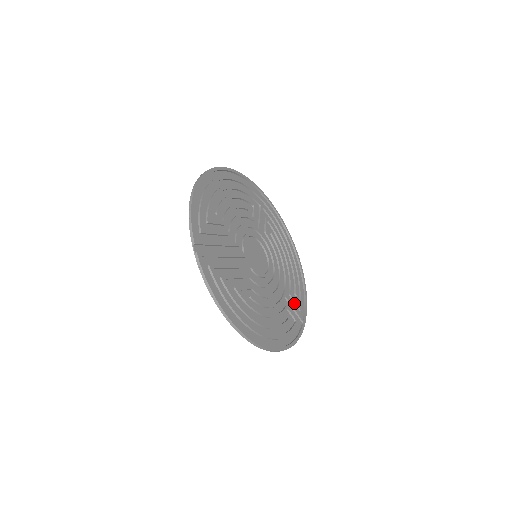
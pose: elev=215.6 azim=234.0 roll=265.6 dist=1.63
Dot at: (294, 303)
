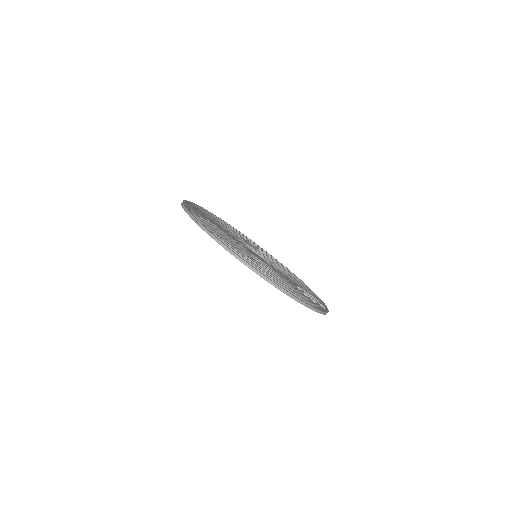
Dot at: occluded
